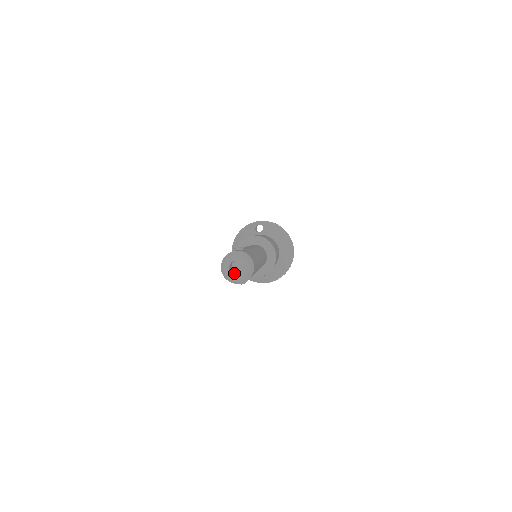
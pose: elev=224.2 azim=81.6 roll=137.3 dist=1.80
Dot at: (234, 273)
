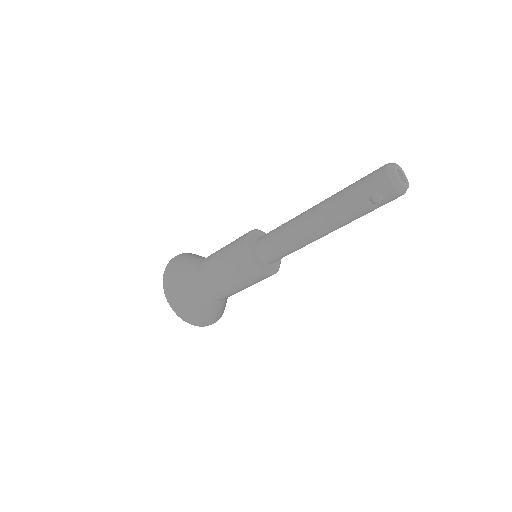
Dot at: occluded
